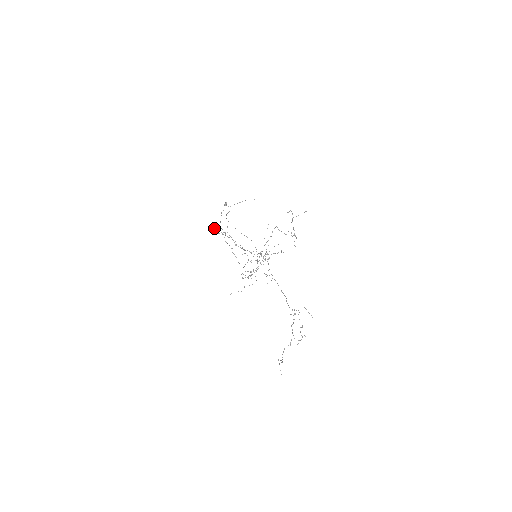
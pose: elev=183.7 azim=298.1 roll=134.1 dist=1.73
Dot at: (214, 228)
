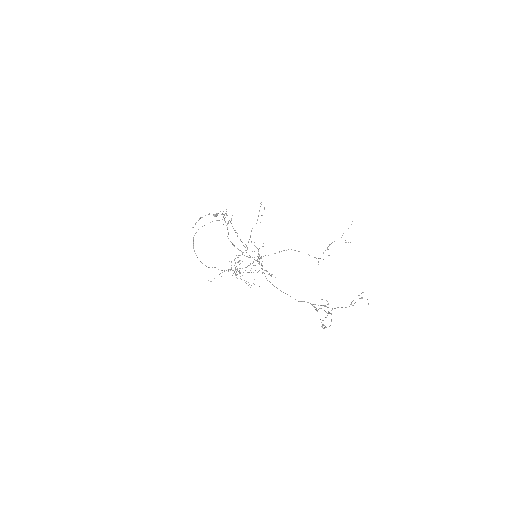
Dot at: occluded
